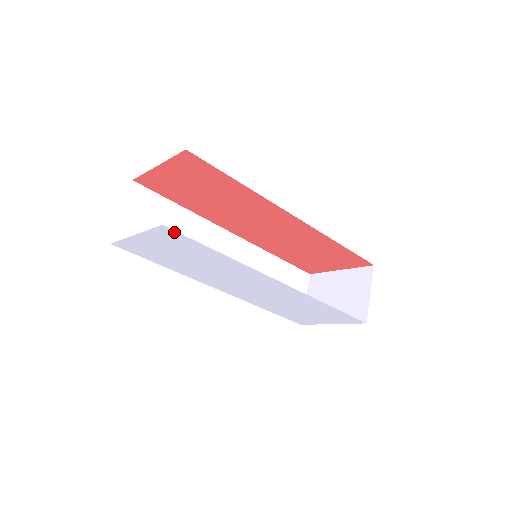
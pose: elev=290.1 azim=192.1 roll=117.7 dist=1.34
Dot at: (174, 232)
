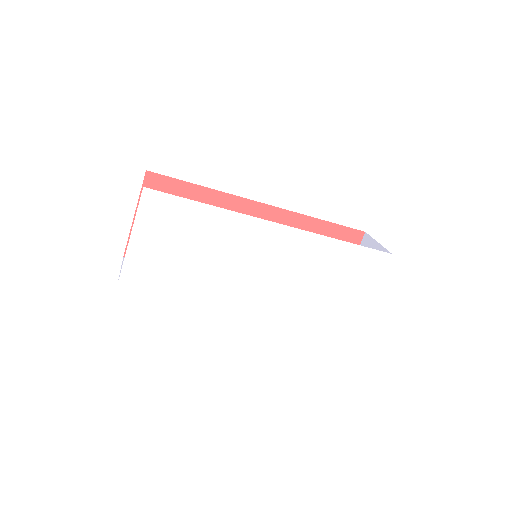
Dot at: (157, 194)
